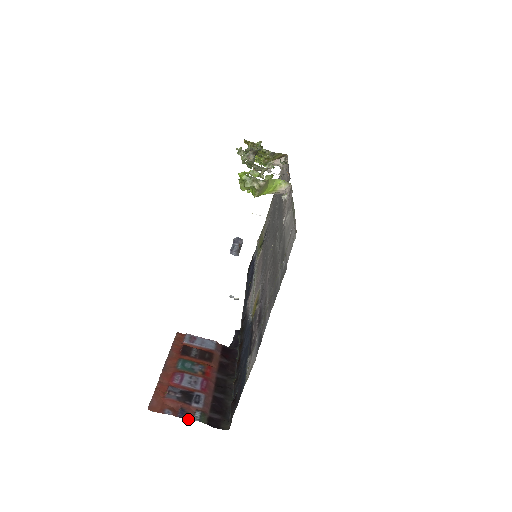
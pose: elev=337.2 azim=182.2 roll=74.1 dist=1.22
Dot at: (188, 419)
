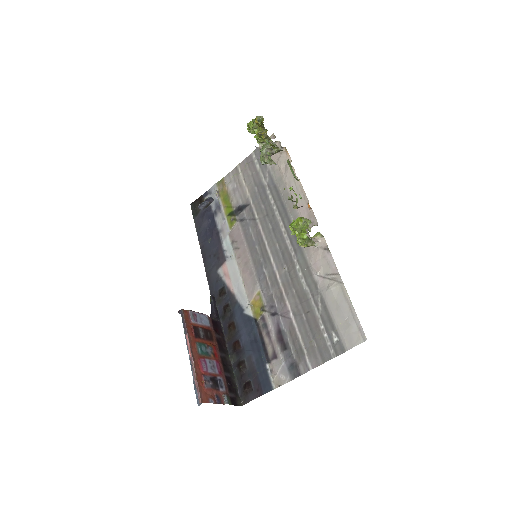
Dot at: occluded
